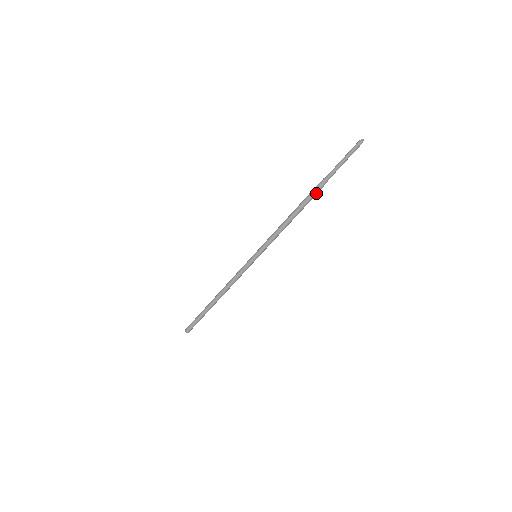
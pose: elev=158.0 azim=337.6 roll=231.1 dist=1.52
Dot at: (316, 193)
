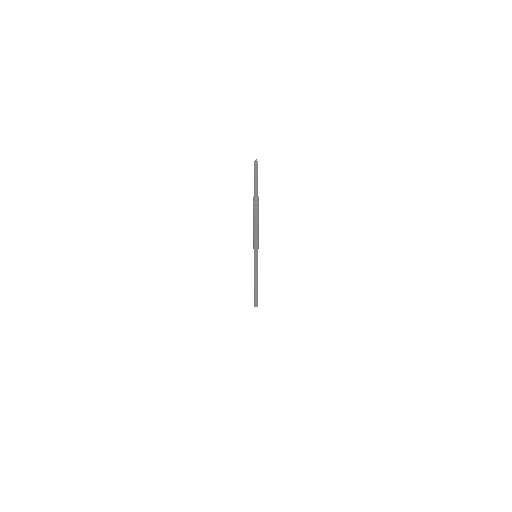
Dot at: (257, 208)
